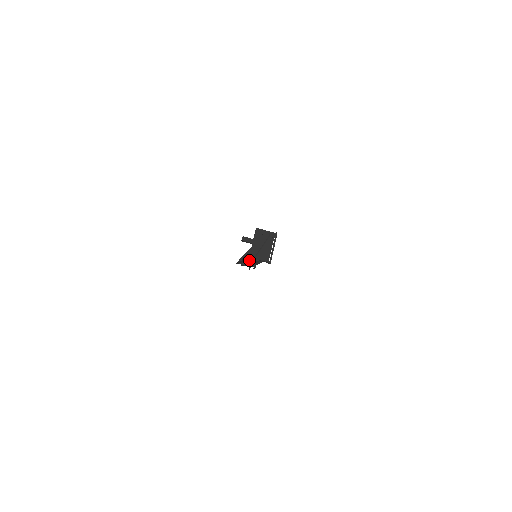
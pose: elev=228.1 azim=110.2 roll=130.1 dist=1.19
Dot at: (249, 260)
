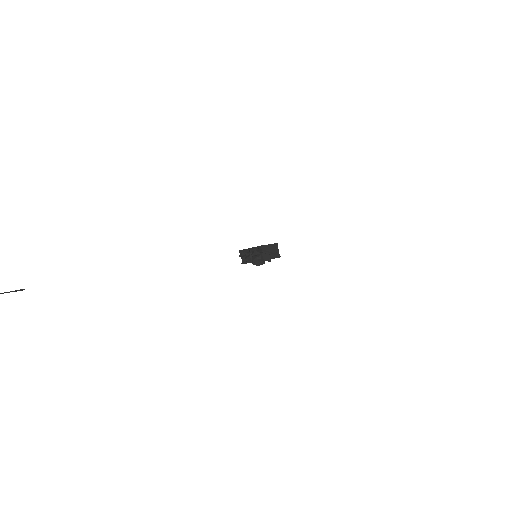
Dot at: occluded
